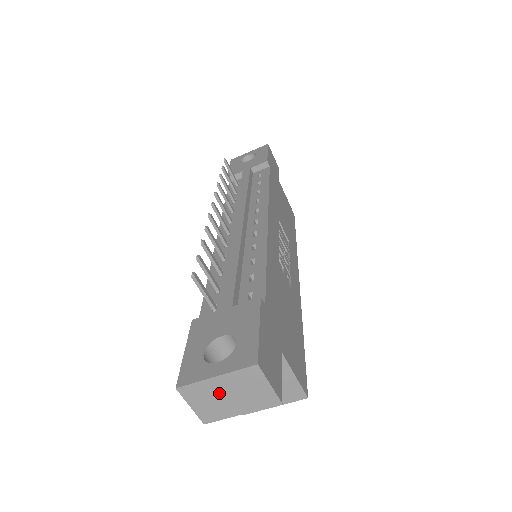
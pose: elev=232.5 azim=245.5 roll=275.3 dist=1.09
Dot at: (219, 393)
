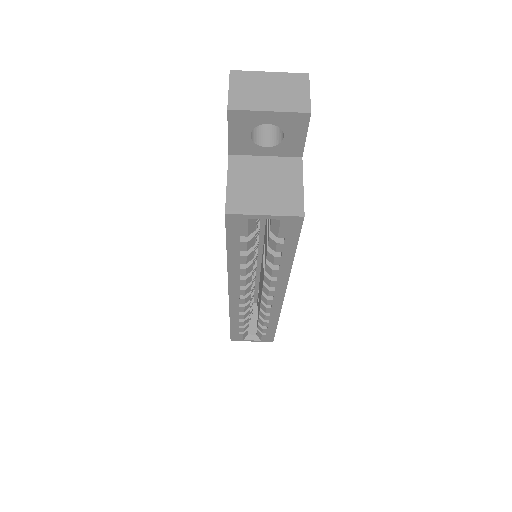
Dot at: (263, 86)
